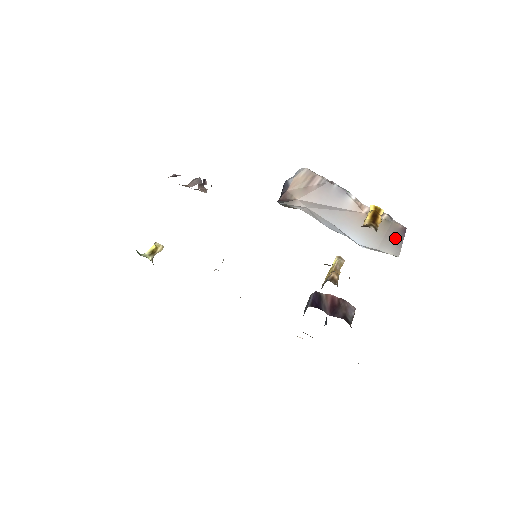
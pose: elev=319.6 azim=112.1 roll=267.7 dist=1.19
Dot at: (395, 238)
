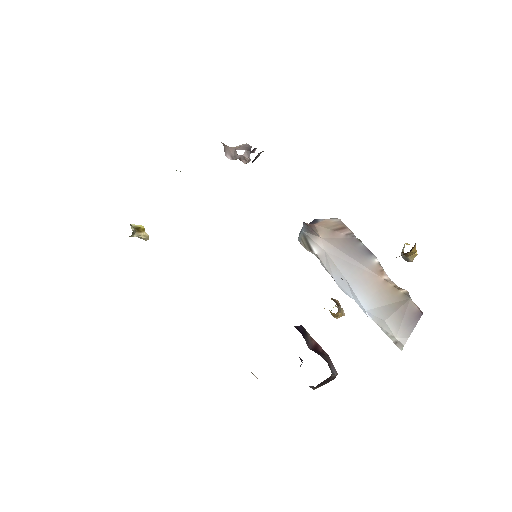
Dot at: (407, 319)
